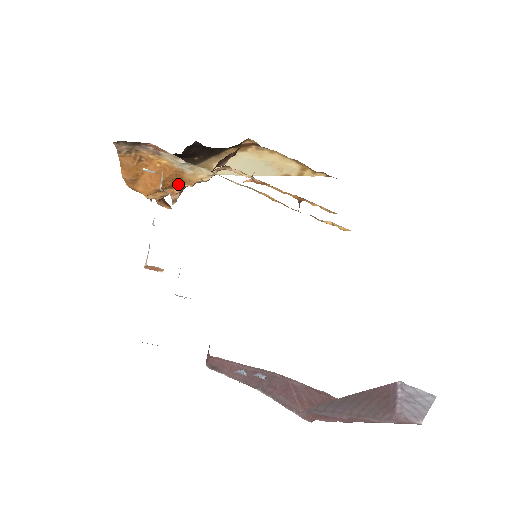
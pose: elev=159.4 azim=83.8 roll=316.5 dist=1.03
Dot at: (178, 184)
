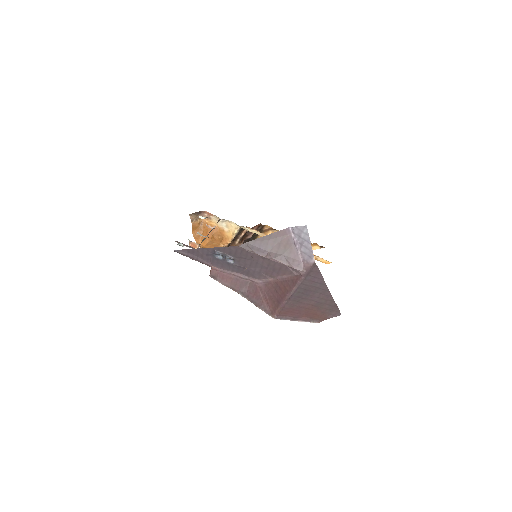
Dot at: (223, 242)
